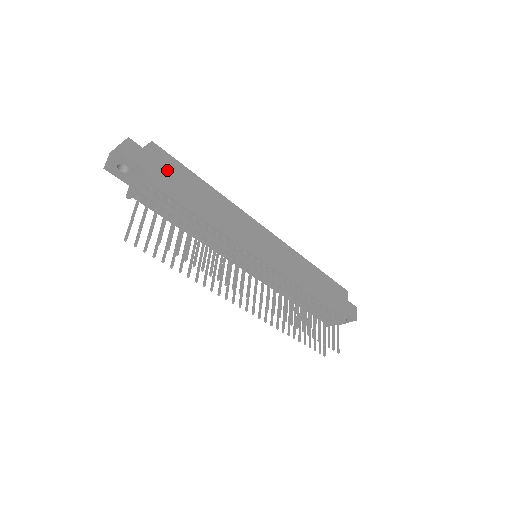
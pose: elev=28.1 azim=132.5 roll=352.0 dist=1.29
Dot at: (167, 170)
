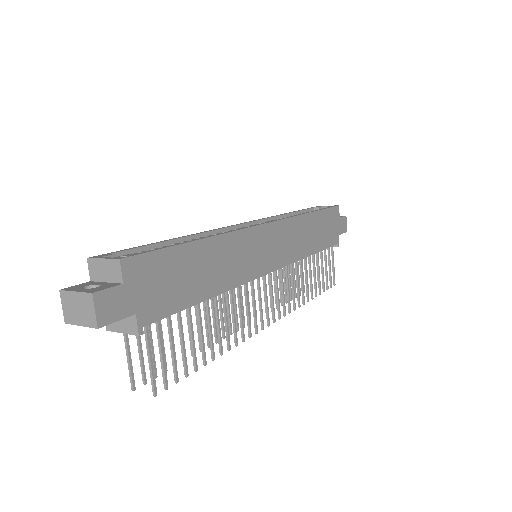
Dot at: (153, 282)
